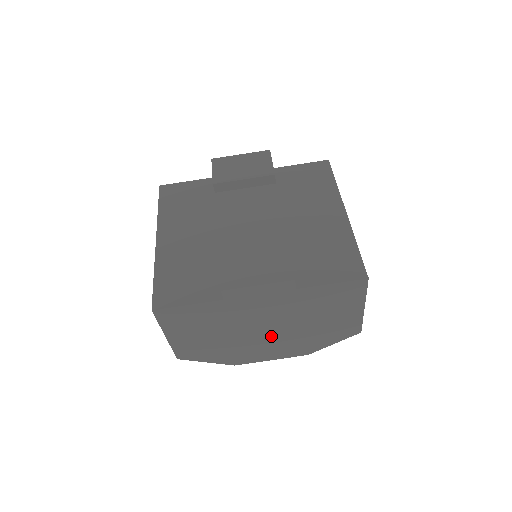
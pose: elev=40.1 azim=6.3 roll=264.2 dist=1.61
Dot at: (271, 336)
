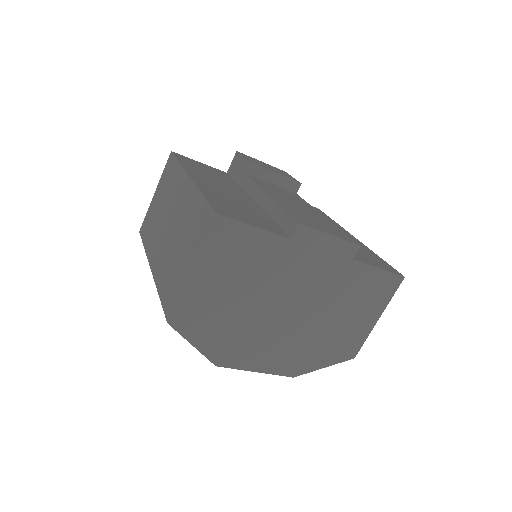
Dot at: (285, 326)
